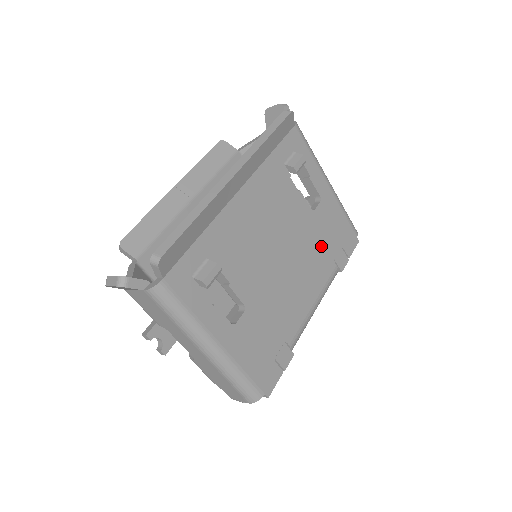
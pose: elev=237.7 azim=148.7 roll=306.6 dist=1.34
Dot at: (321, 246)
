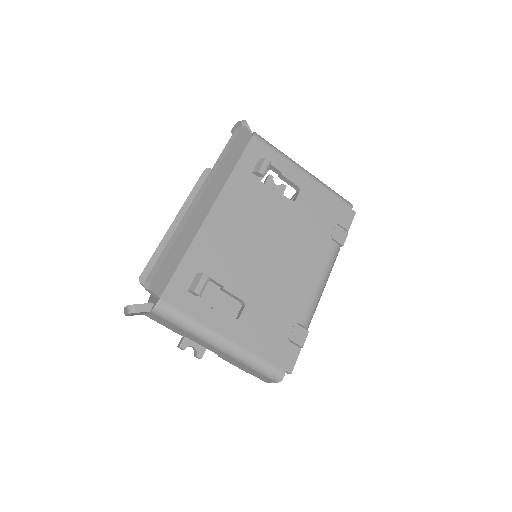
Dot at: (312, 229)
